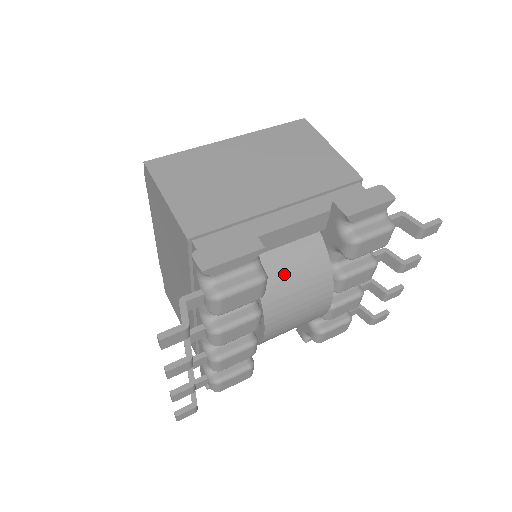
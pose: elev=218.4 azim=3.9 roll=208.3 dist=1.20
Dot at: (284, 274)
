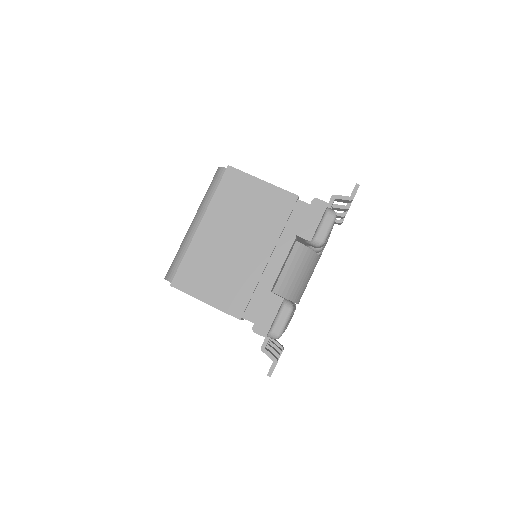
Dot at: (291, 278)
